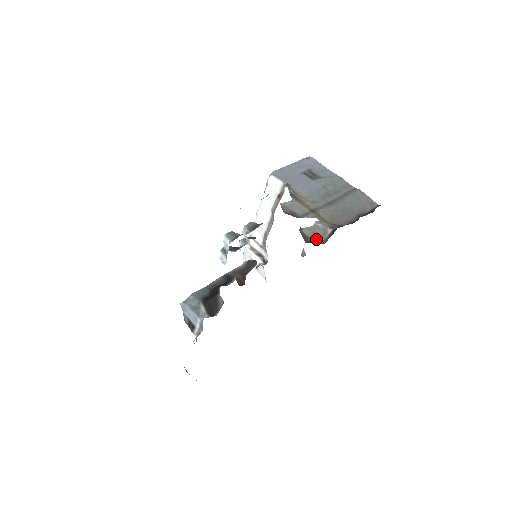
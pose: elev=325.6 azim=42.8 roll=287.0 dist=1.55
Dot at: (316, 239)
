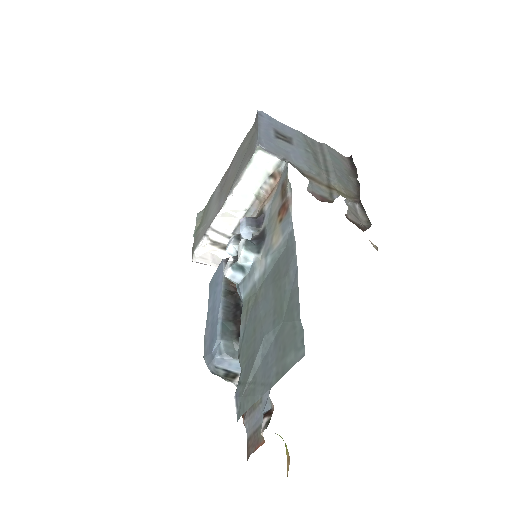
Dot at: (360, 222)
